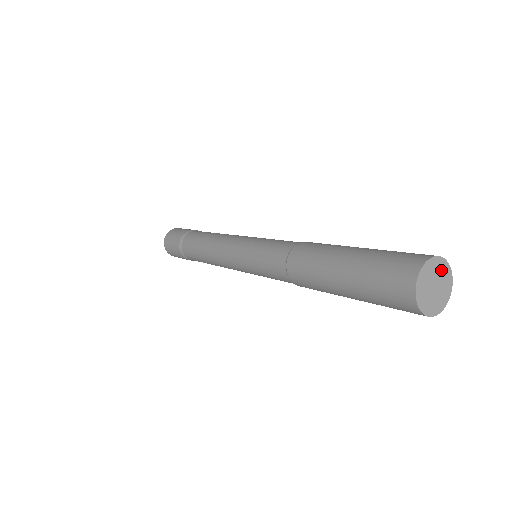
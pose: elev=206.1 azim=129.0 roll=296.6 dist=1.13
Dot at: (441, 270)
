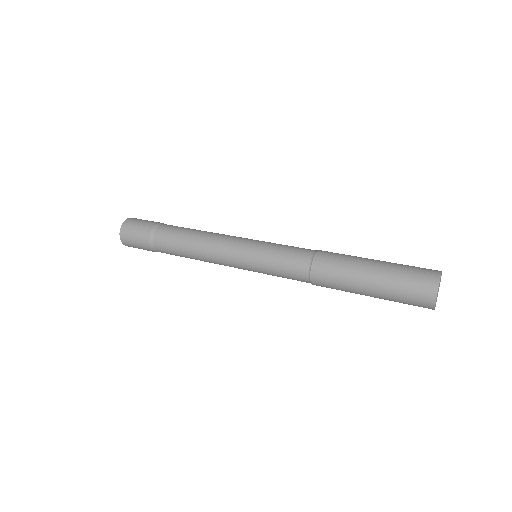
Dot at: (440, 279)
